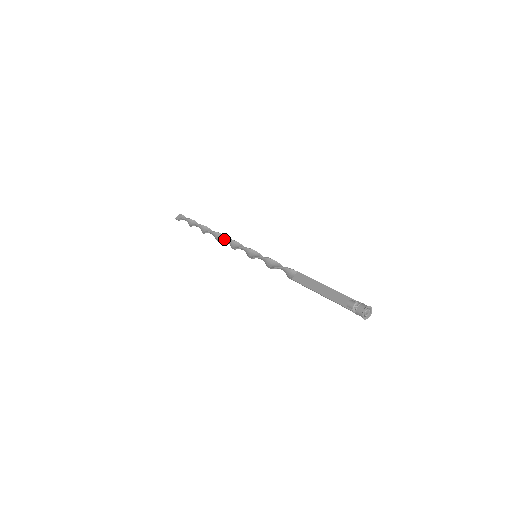
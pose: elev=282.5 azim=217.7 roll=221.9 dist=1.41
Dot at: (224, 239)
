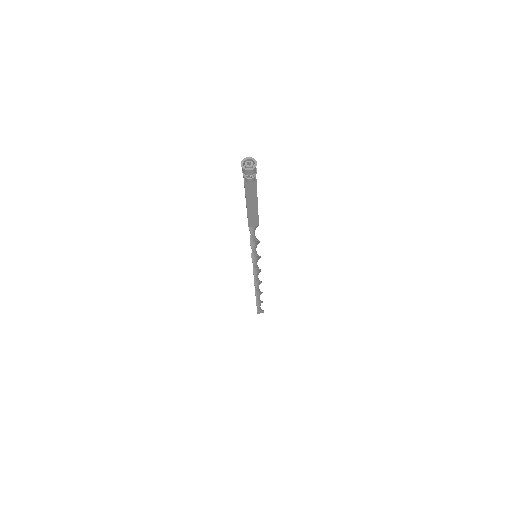
Dot at: occluded
